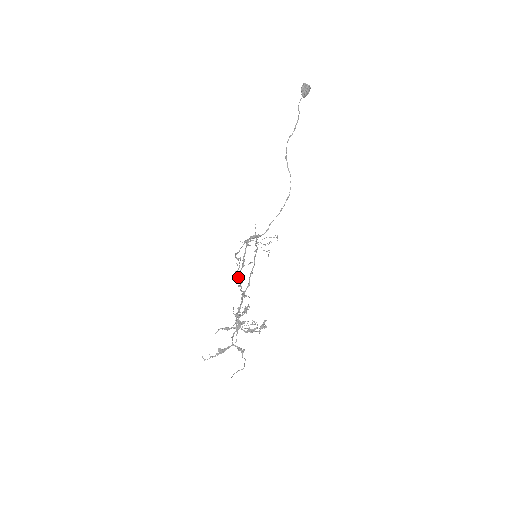
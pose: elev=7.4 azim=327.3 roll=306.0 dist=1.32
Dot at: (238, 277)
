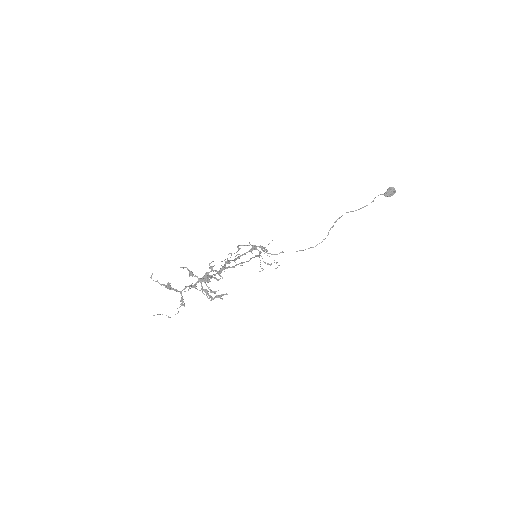
Dot at: occluded
